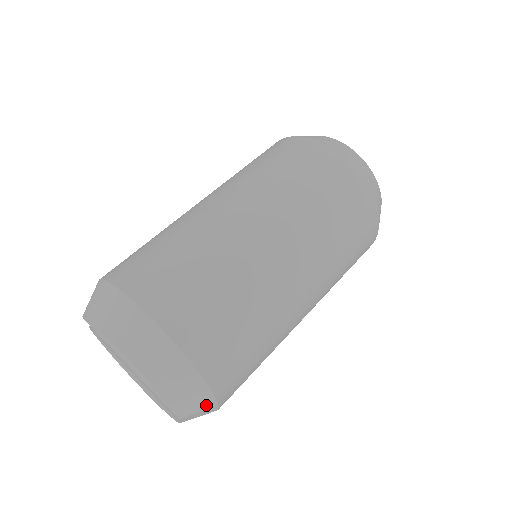
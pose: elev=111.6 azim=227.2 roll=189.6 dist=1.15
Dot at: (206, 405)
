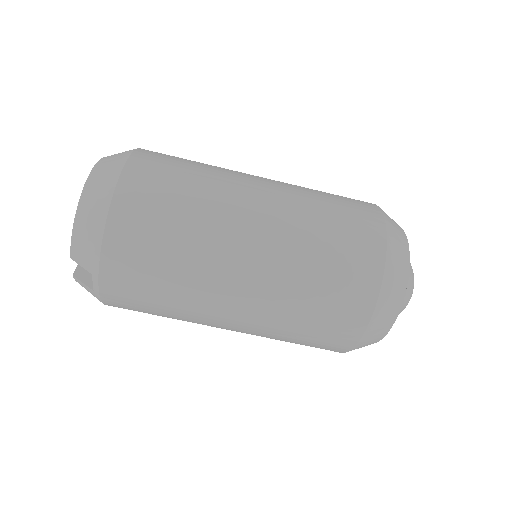
Dot at: (91, 265)
